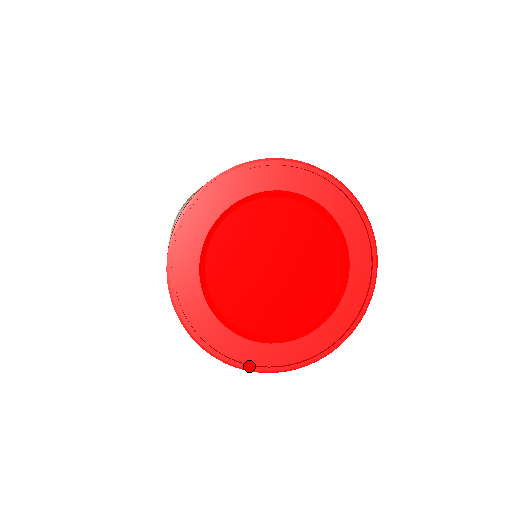
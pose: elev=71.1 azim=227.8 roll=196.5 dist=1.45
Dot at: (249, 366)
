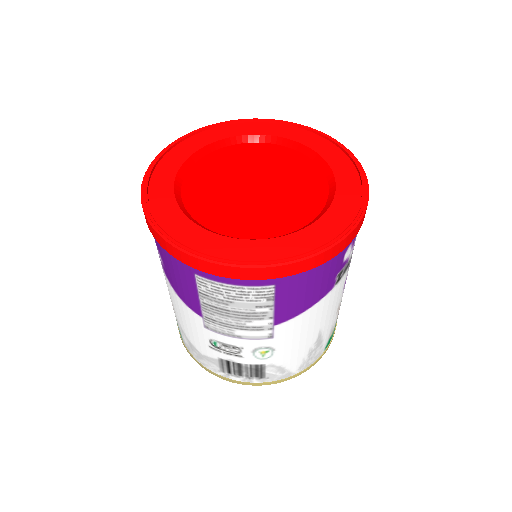
Dot at: (308, 250)
